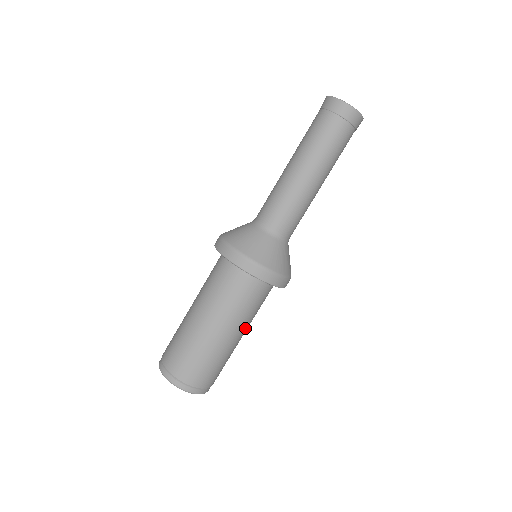
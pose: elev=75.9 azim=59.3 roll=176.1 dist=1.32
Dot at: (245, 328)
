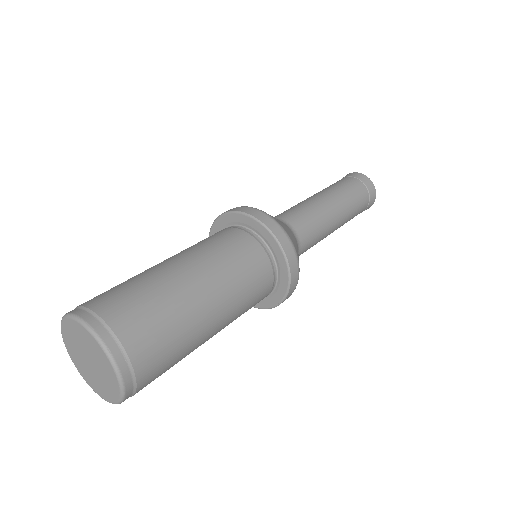
Dot at: (221, 329)
